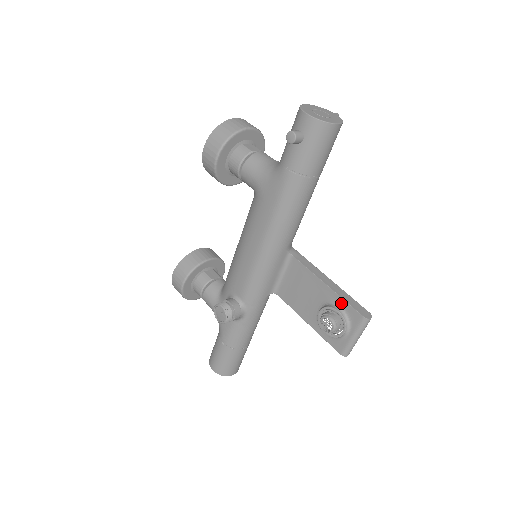
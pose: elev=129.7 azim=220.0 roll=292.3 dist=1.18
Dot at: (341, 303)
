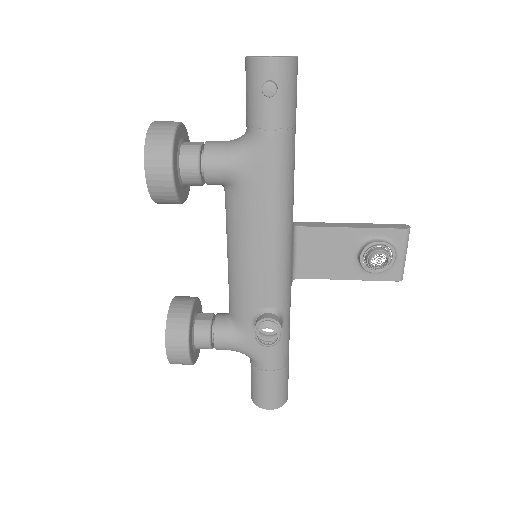
Dot at: (376, 233)
